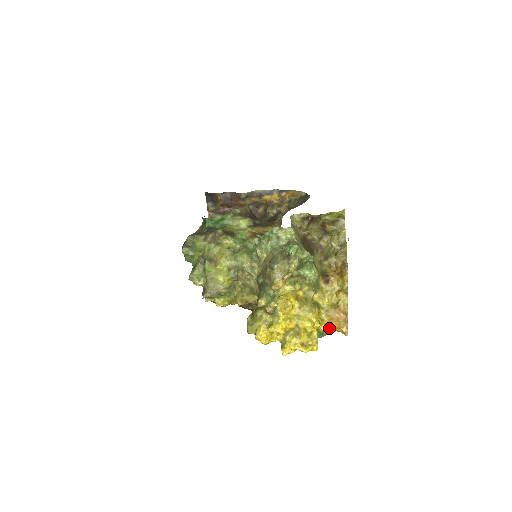
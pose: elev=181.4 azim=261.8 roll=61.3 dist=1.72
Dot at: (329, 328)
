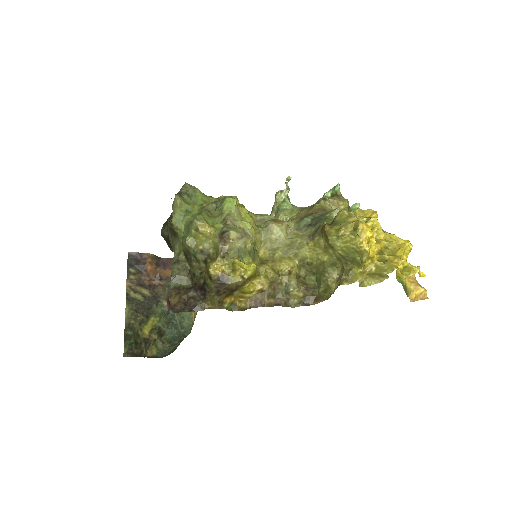
Dot at: (405, 287)
